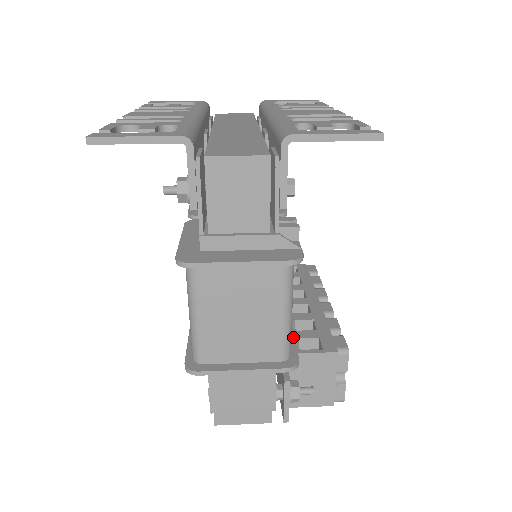
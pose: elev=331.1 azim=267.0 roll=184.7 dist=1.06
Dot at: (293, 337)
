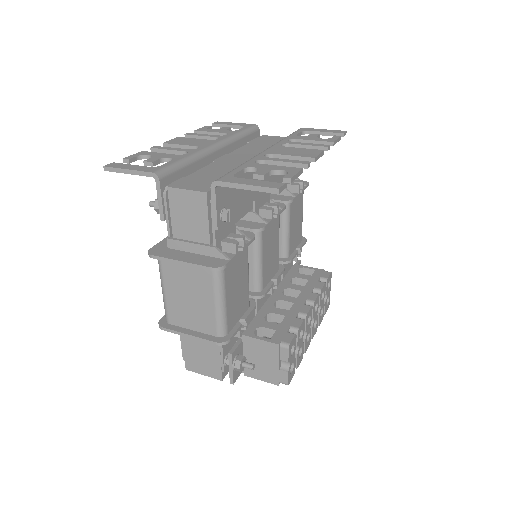
Dot at: occluded
